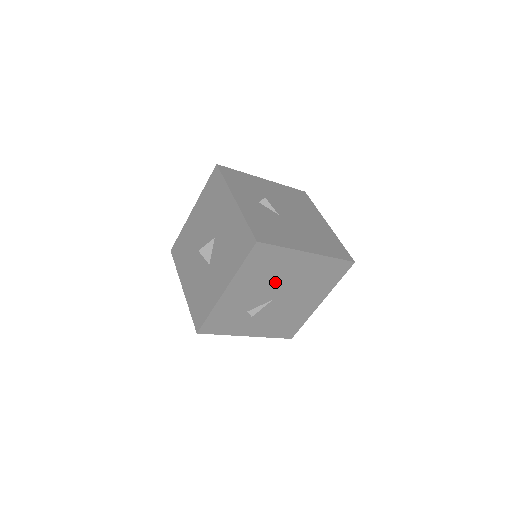
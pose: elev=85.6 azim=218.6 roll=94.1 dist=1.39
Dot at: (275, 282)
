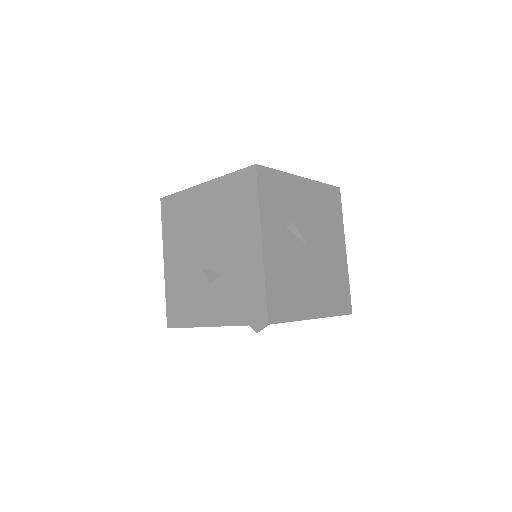
Dot at: (320, 232)
